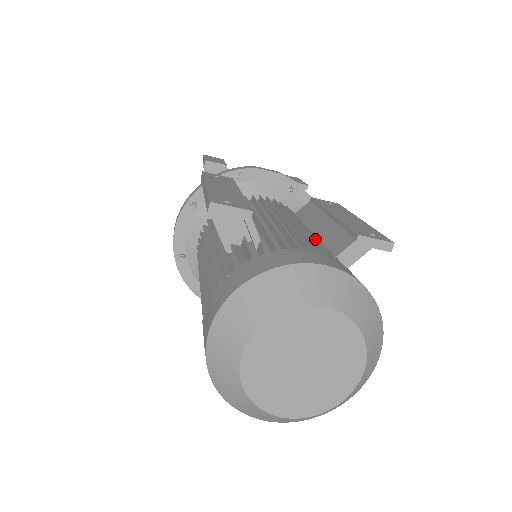
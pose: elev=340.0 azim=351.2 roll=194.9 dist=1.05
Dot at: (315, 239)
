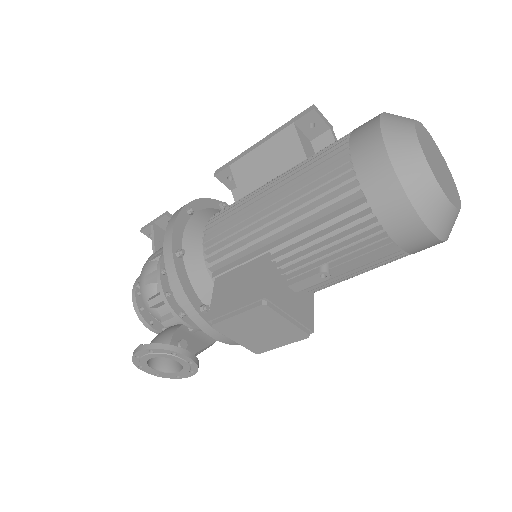
Dot at: occluded
